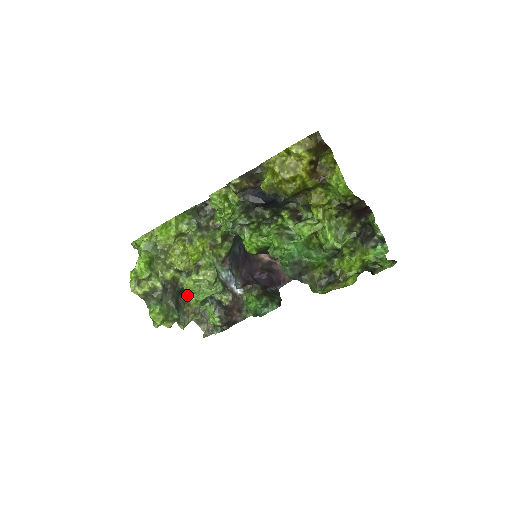
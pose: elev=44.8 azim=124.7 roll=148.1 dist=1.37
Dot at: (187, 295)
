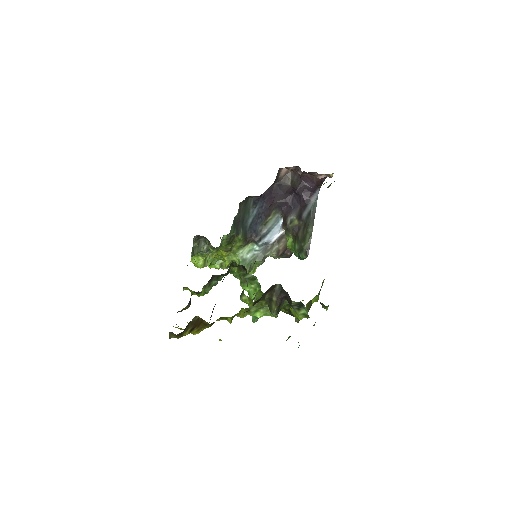
Dot at: occluded
